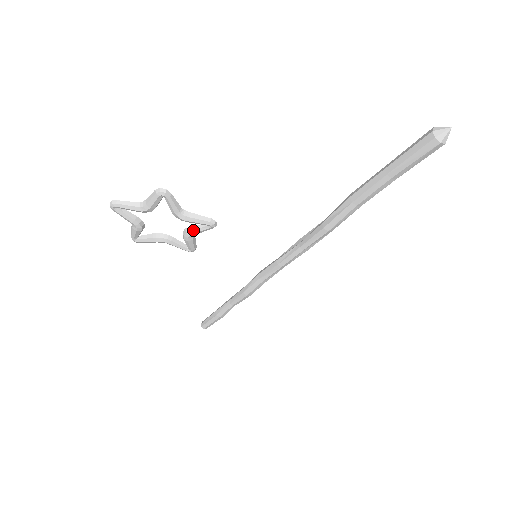
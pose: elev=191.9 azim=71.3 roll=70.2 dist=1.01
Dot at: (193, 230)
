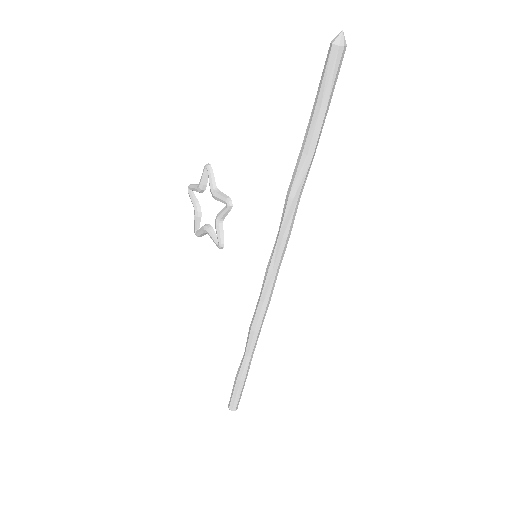
Dot at: (220, 212)
